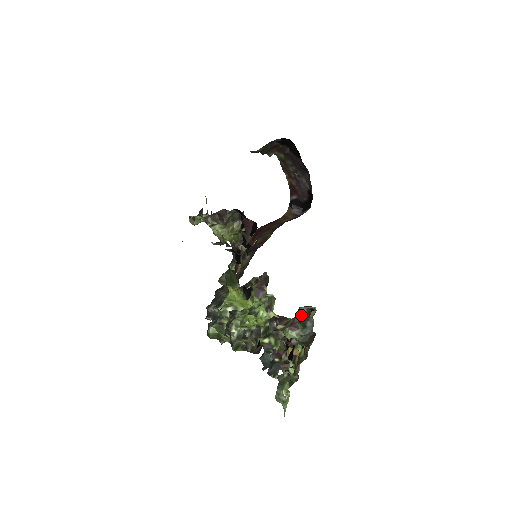
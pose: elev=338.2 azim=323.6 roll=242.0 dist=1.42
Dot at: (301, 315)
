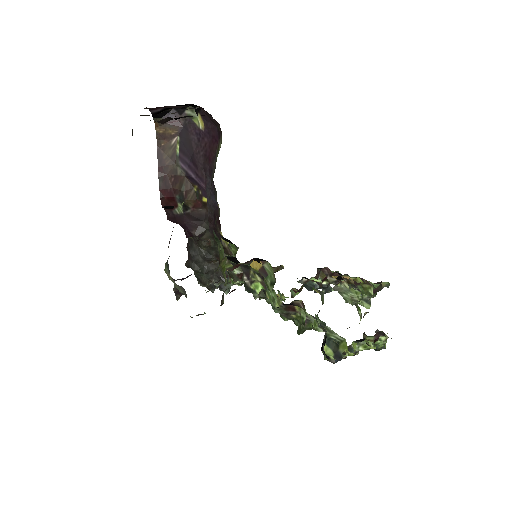
Dot at: (374, 290)
